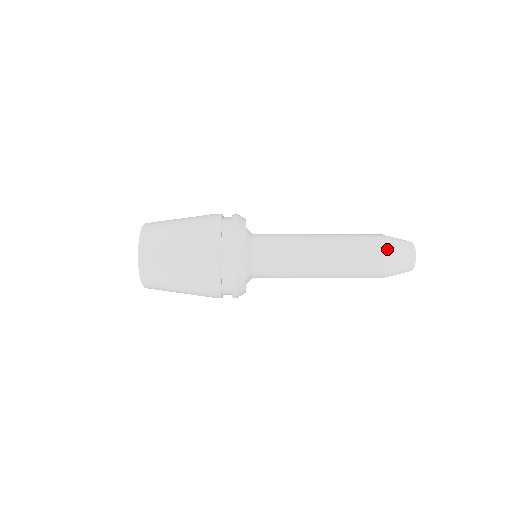
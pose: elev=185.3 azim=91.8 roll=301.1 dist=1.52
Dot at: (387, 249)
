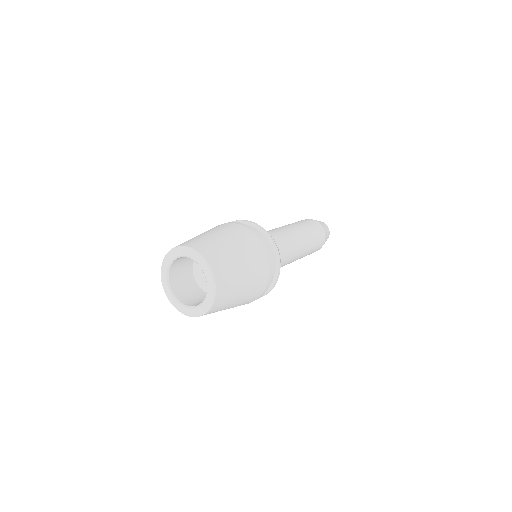
Dot at: (324, 242)
